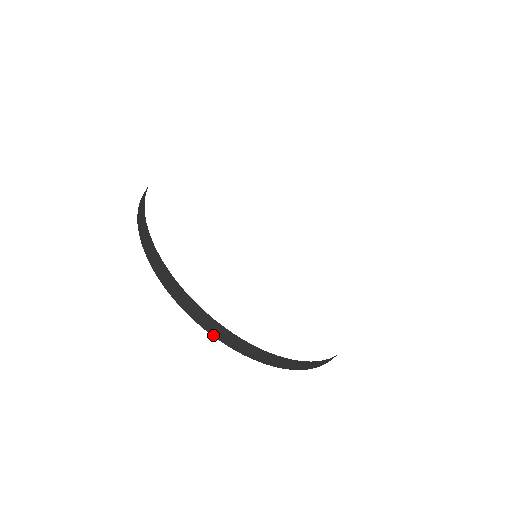
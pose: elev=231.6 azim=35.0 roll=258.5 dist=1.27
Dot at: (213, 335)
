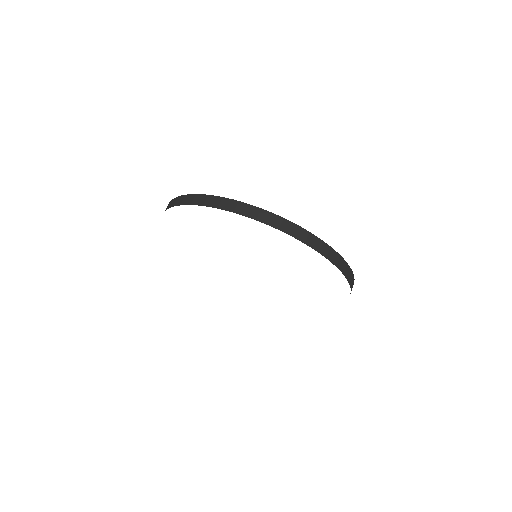
Dot at: (262, 222)
